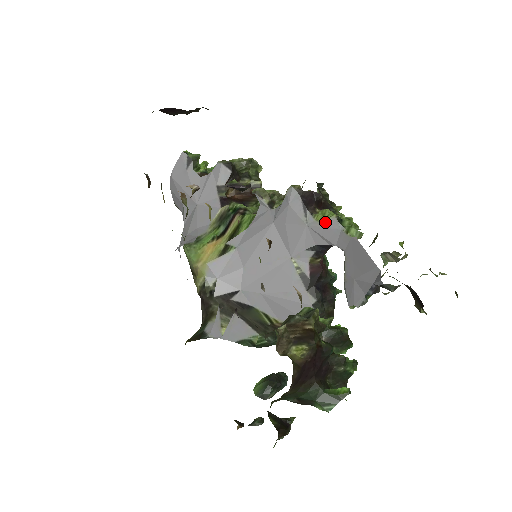
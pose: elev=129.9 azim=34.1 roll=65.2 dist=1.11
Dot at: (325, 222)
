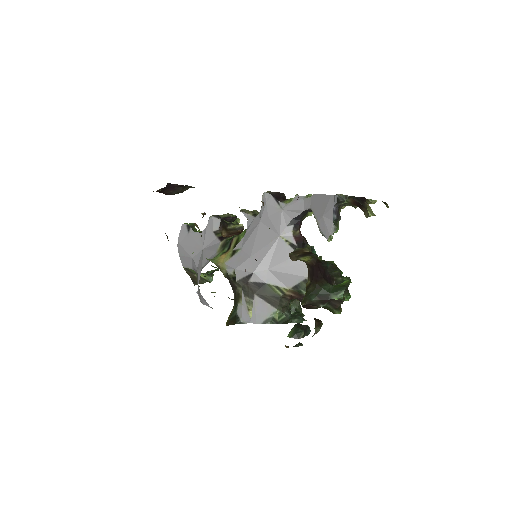
Dot at: (292, 201)
